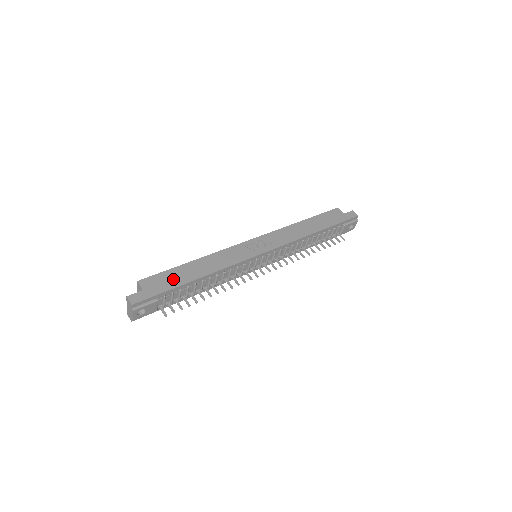
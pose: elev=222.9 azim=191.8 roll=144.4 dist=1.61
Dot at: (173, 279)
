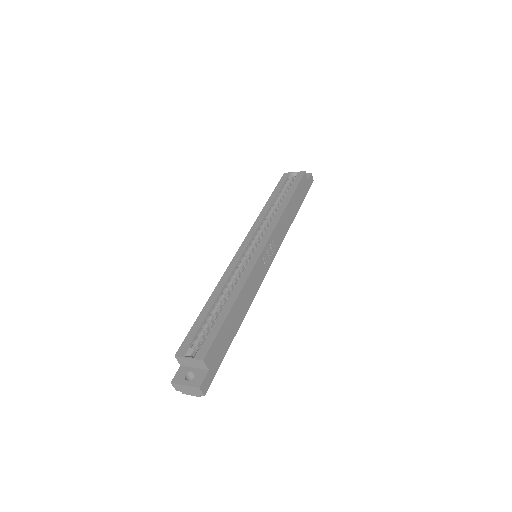
Dot at: (226, 339)
